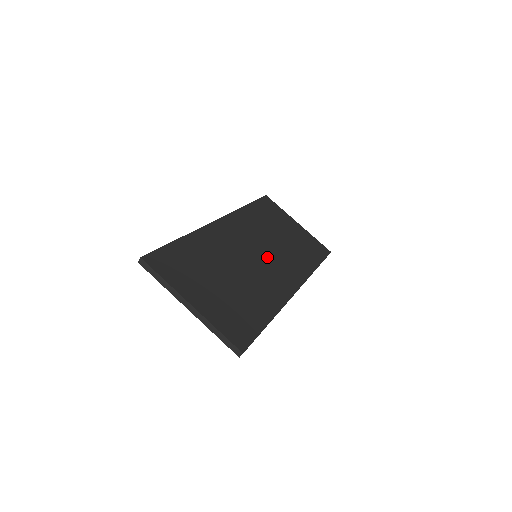
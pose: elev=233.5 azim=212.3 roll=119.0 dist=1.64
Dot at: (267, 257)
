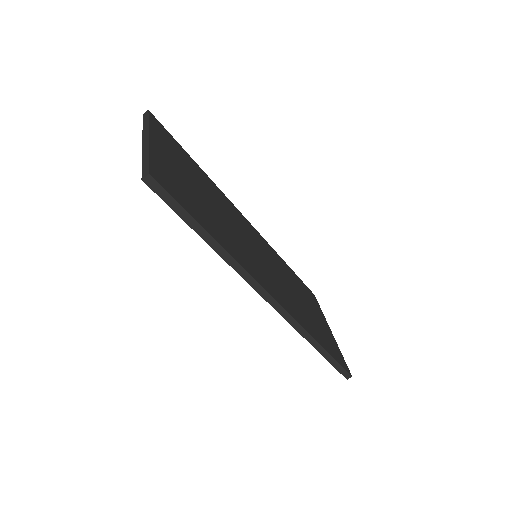
Dot at: (267, 267)
